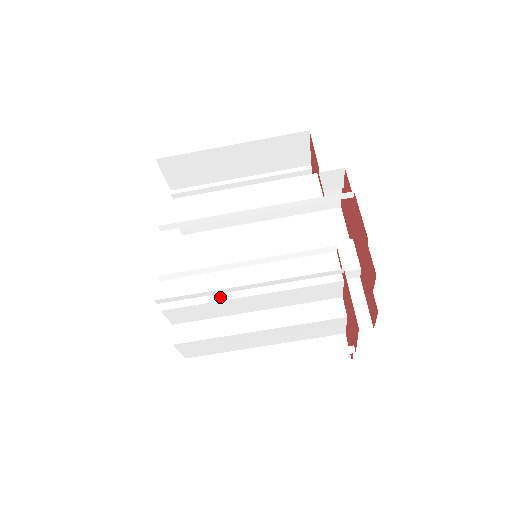
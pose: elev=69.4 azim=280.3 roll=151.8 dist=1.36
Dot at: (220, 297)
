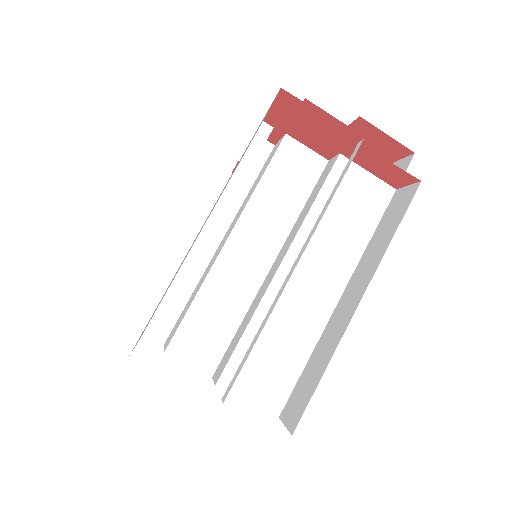
Dot at: (205, 276)
